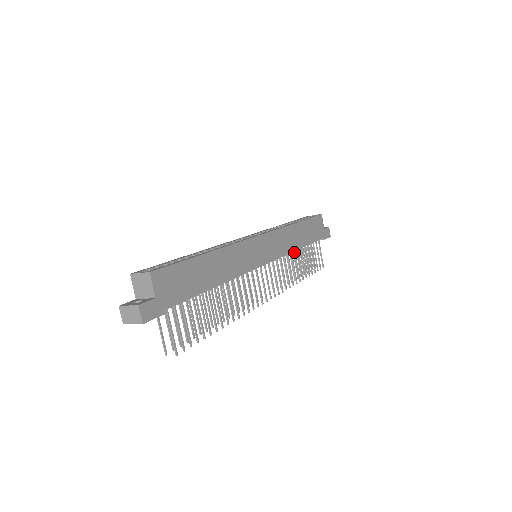
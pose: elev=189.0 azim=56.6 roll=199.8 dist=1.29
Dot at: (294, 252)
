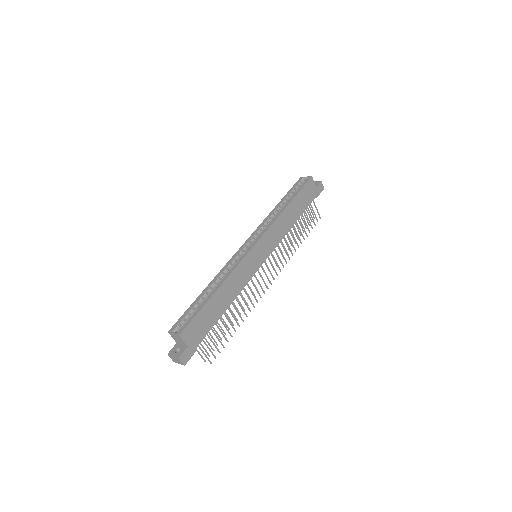
Dot at: occluded
